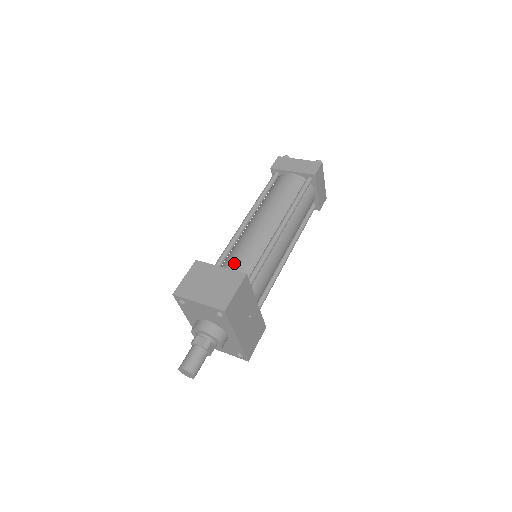
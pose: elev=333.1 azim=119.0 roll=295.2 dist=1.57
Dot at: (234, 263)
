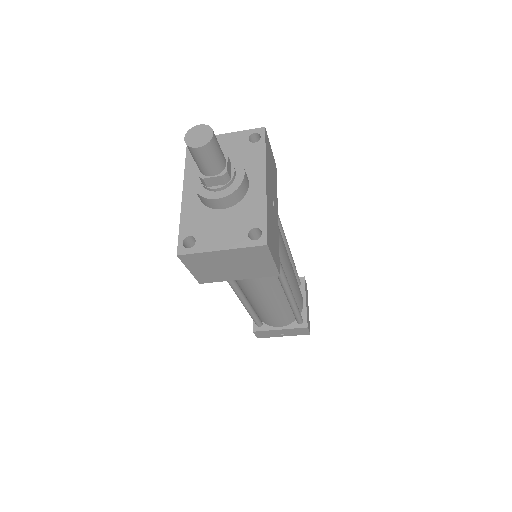
Dot at: occluded
